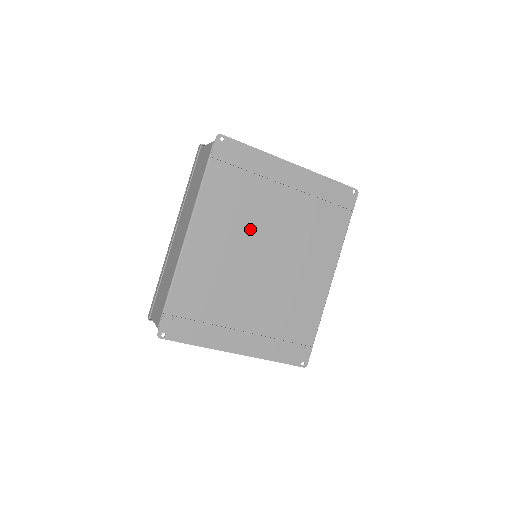
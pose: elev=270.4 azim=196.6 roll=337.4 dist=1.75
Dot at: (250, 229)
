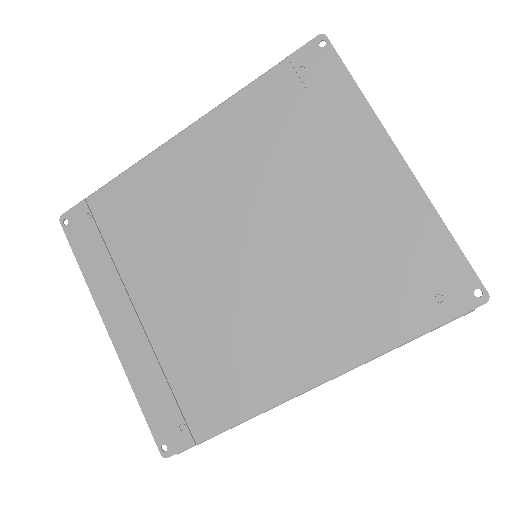
Dot at: (257, 195)
